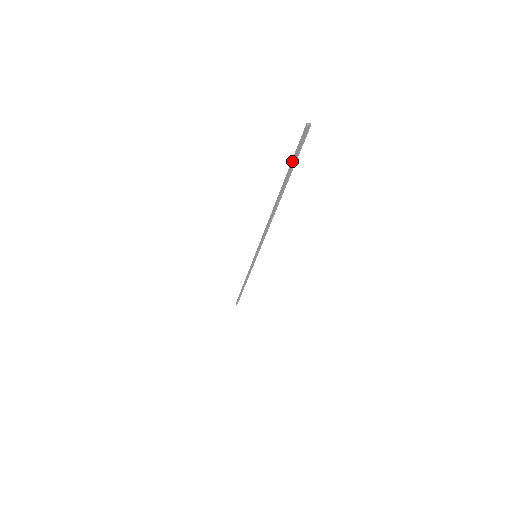
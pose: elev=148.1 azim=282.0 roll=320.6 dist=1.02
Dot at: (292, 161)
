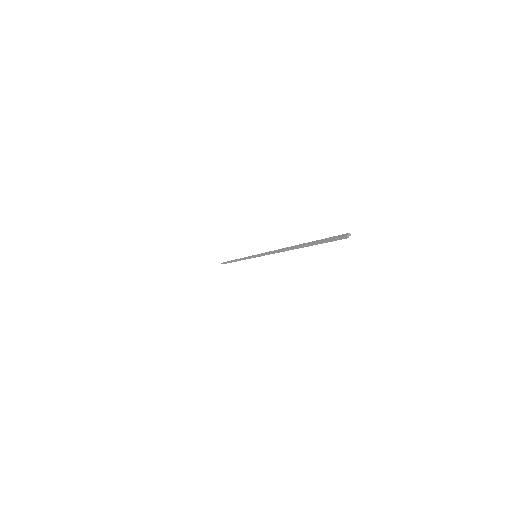
Dot at: (321, 242)
